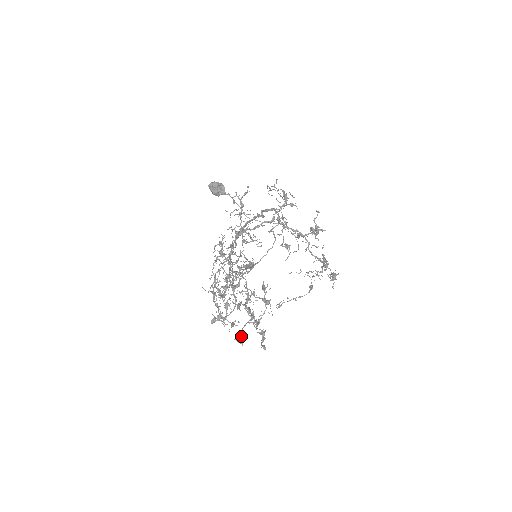
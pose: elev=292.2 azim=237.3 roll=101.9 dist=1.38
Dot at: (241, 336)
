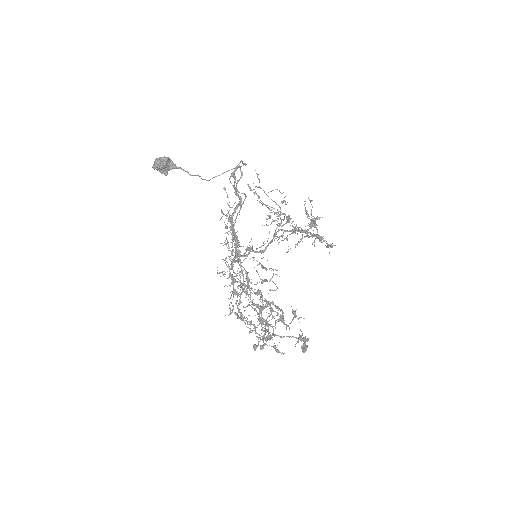
Dot at: (268, 329)
